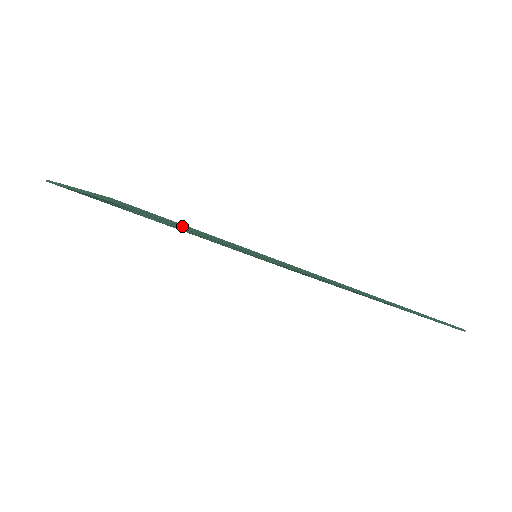
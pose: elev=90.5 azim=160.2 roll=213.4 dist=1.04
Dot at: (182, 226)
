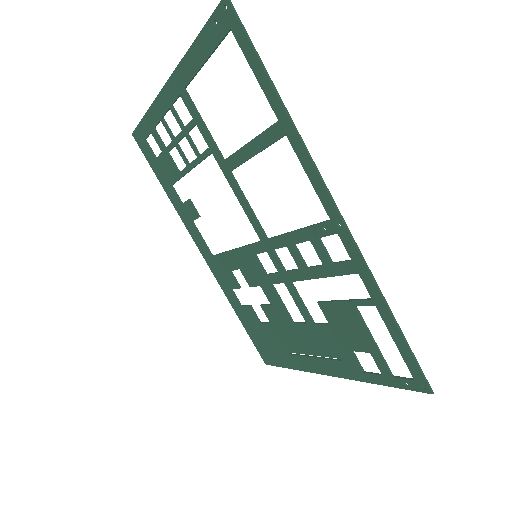
Dot at: (255, 50)
